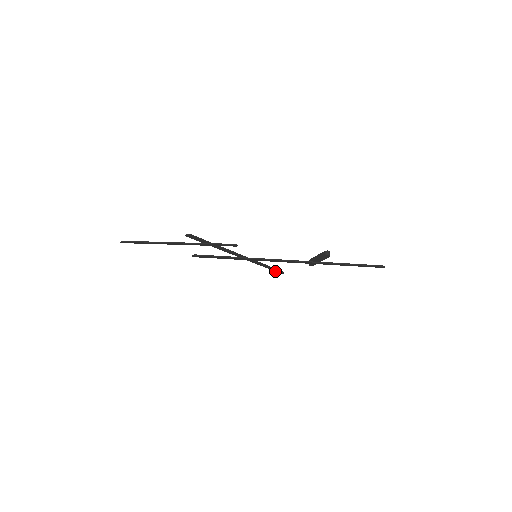
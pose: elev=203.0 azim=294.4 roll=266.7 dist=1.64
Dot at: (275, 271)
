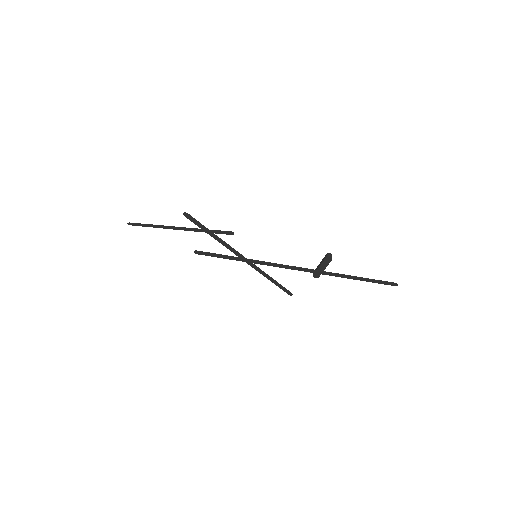
Dot at: (282, 289)
